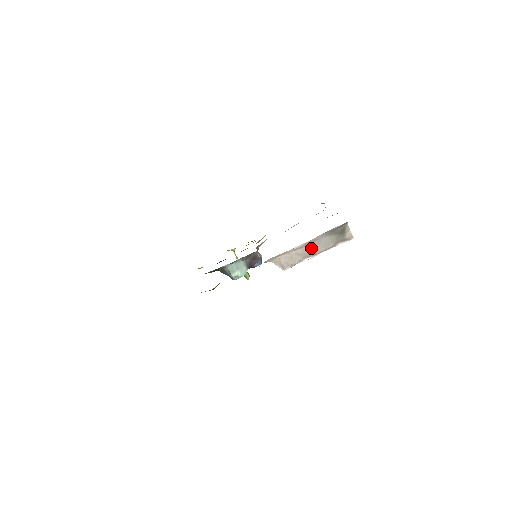
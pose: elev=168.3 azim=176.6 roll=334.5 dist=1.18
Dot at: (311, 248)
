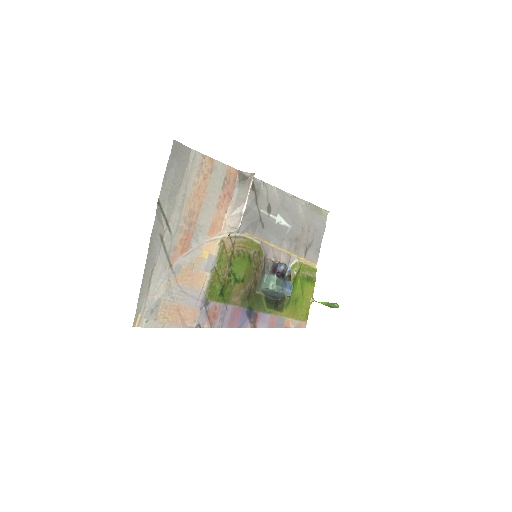
Dot at: (238, 203)
